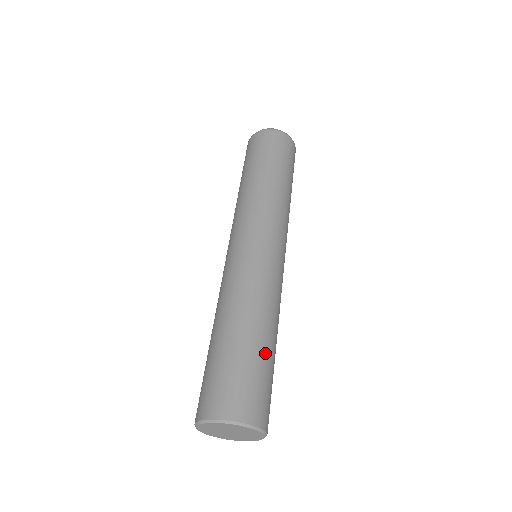
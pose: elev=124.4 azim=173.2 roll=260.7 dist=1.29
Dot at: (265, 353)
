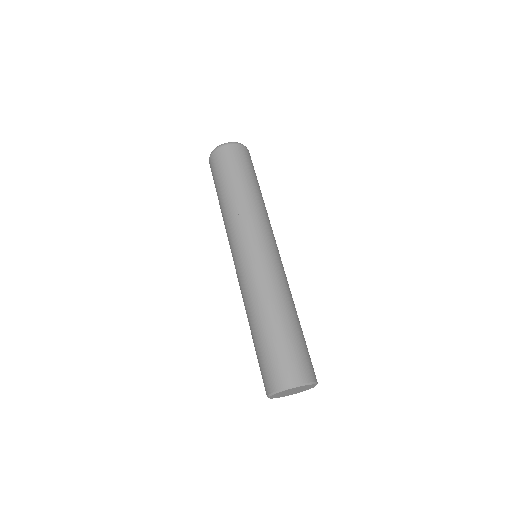
Dot at: (302, 332)
